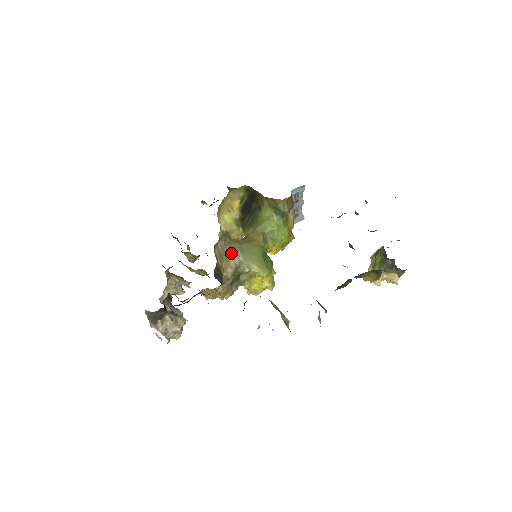
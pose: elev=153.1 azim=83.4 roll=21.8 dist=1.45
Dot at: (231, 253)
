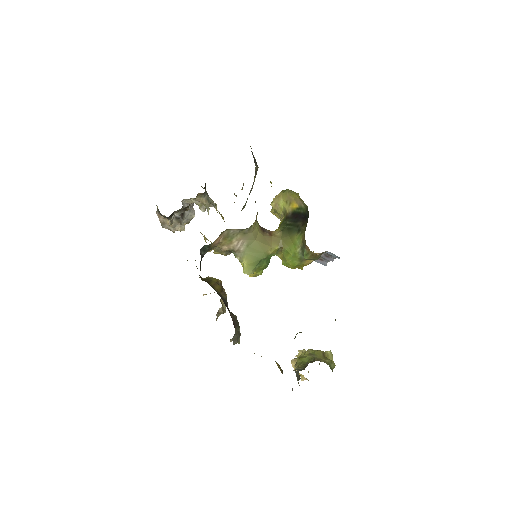
Dot at: (238, 240)
